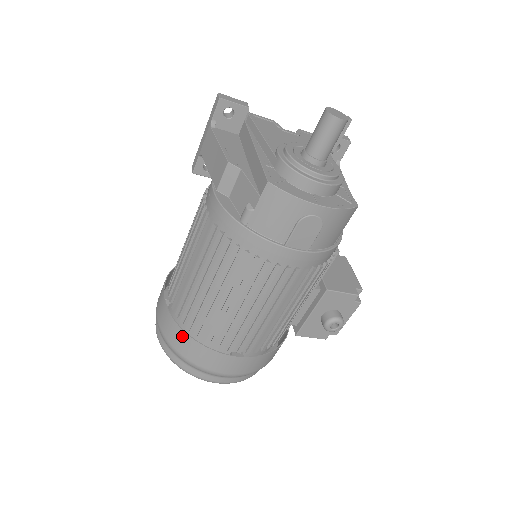
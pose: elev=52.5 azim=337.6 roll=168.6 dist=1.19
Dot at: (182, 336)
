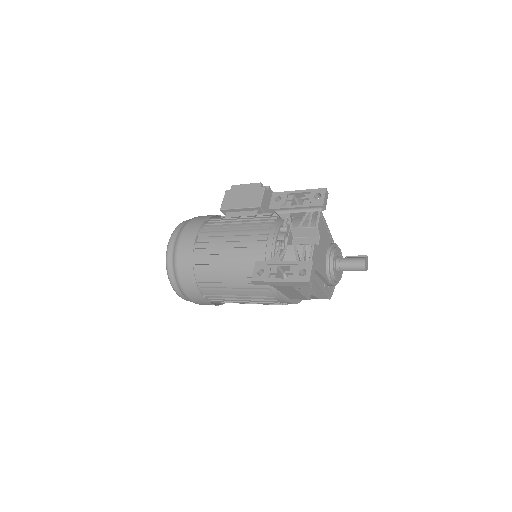
Dot at: (222, 303)
